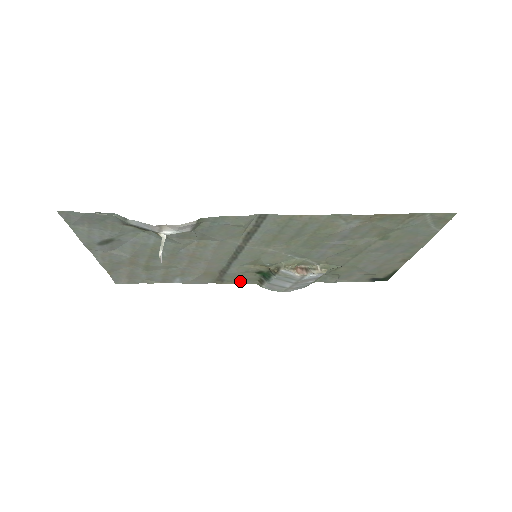
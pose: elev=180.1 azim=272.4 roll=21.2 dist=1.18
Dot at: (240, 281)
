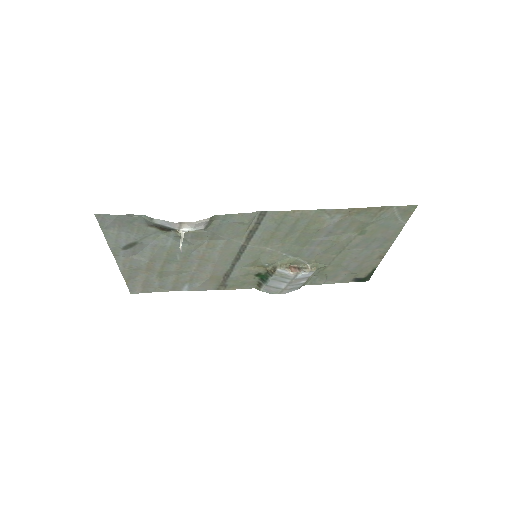
Dot at: (241, 286)
